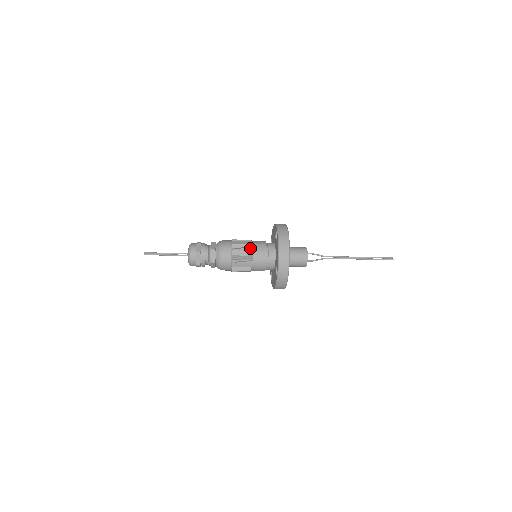
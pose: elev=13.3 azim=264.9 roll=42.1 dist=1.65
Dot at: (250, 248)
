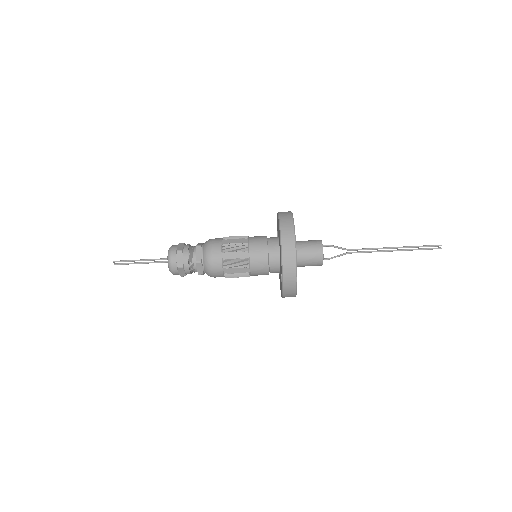
Dot at: occluded
